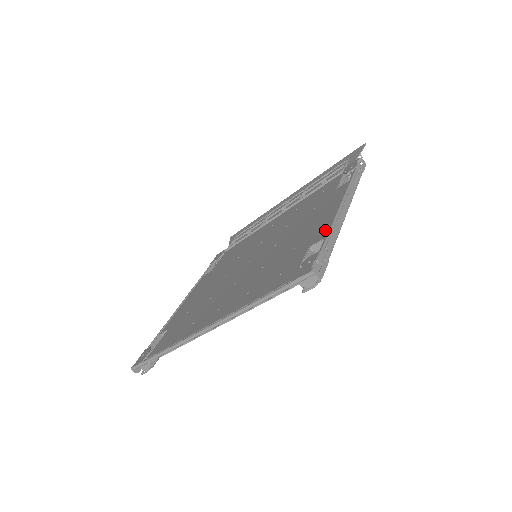
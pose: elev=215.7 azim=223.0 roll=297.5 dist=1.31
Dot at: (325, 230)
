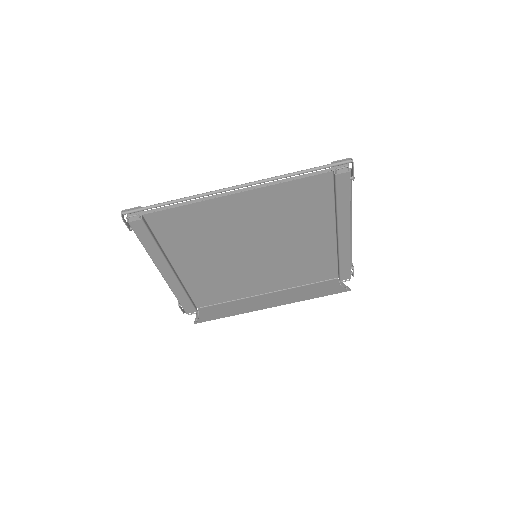
Dot at: occluded
